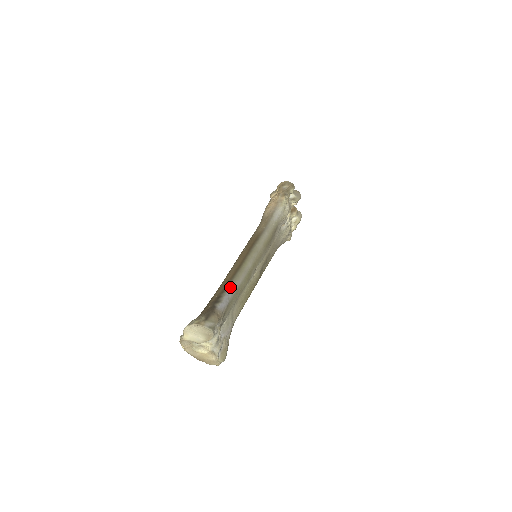
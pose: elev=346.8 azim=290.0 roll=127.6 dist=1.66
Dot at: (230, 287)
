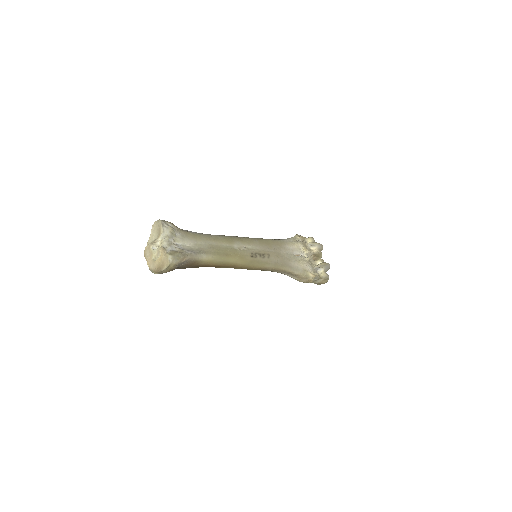
Dot at: occluded
